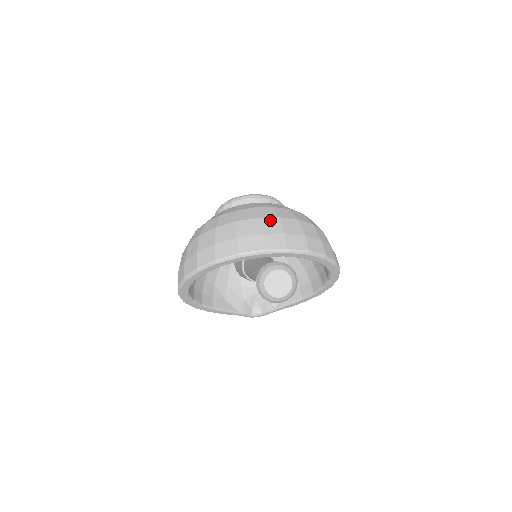
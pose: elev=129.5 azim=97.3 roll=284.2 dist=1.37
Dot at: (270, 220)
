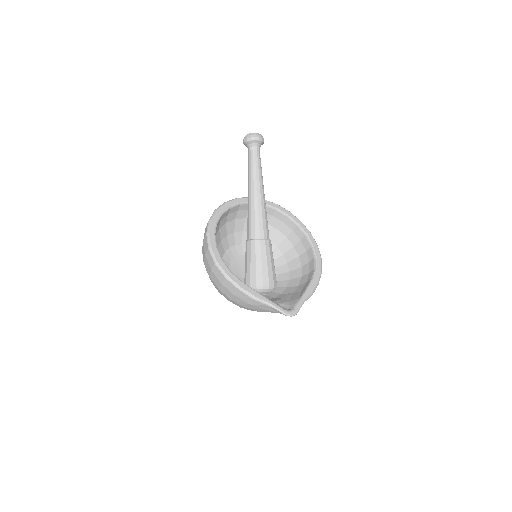
Dot at: occluded
